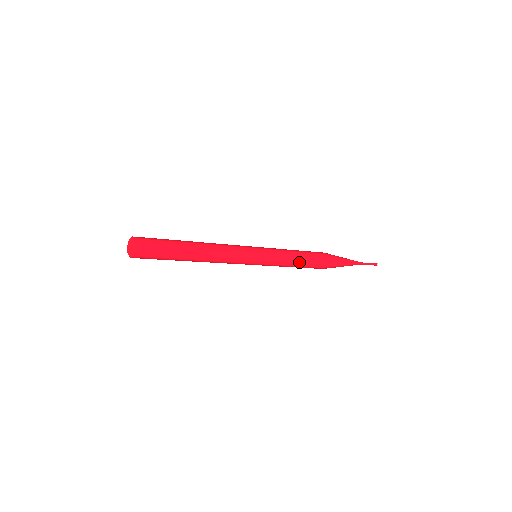
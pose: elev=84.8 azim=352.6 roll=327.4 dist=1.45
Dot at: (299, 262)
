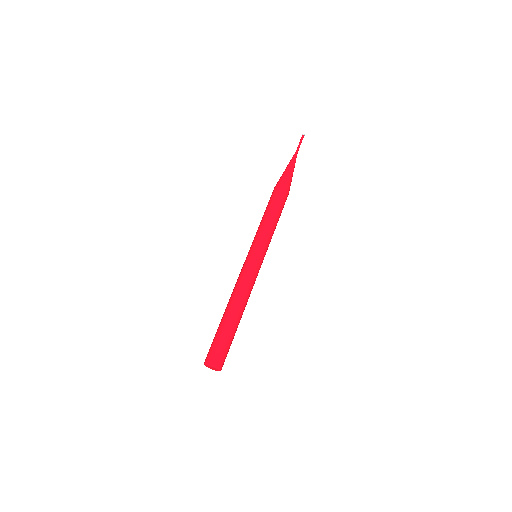
Dot at: (277, 220)
